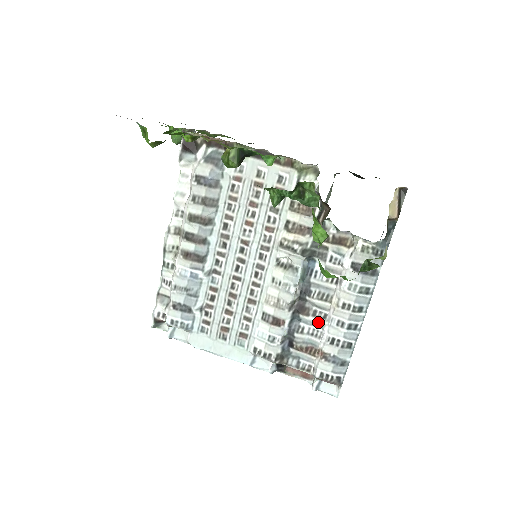
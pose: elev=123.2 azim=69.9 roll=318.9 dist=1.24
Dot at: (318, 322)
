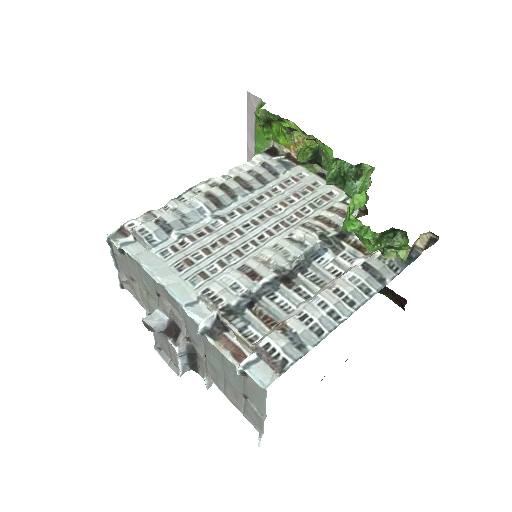
Dot at: (296, 298)
